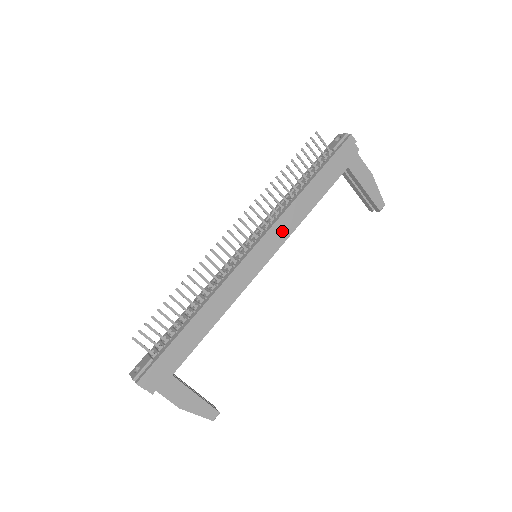
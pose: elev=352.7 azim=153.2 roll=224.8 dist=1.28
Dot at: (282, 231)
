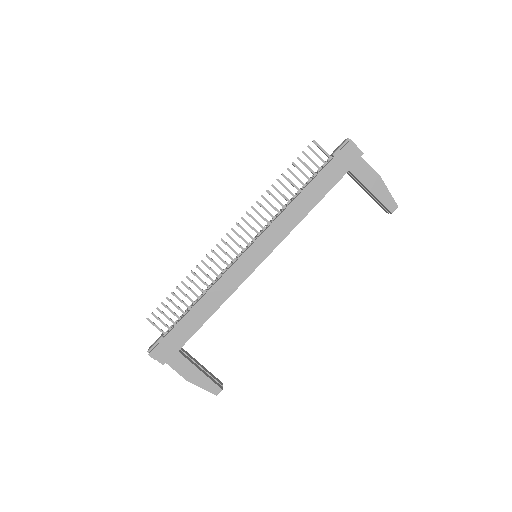
Dot at: (276, 234)
